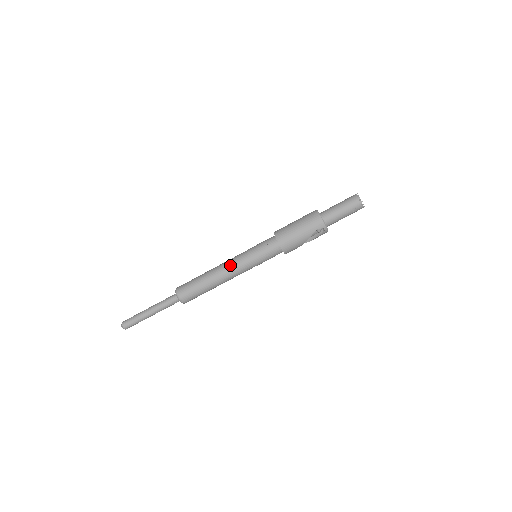
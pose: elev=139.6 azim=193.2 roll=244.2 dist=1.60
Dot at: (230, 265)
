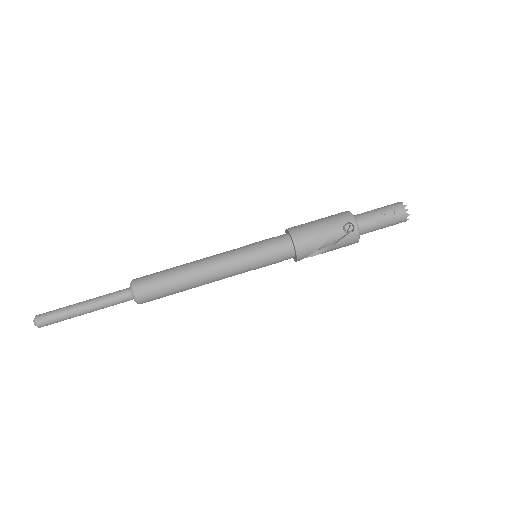
Dot at: (218, 255)
